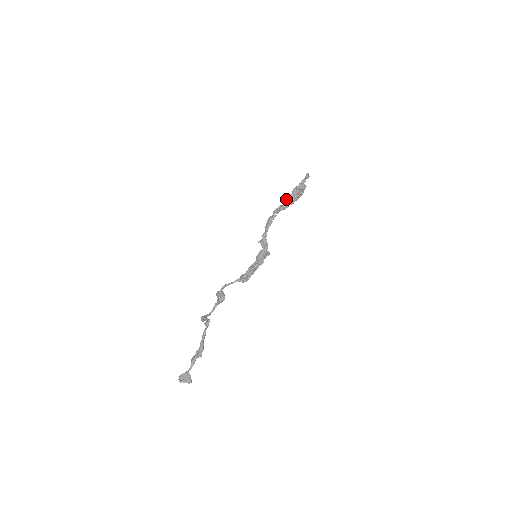
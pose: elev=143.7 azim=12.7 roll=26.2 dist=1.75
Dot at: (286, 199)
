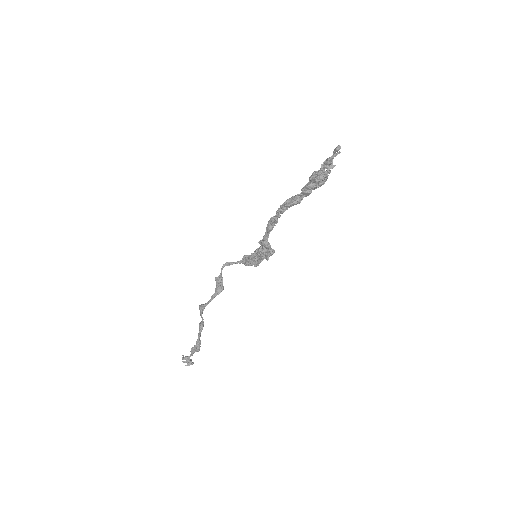
Dot at: (297, 194)
